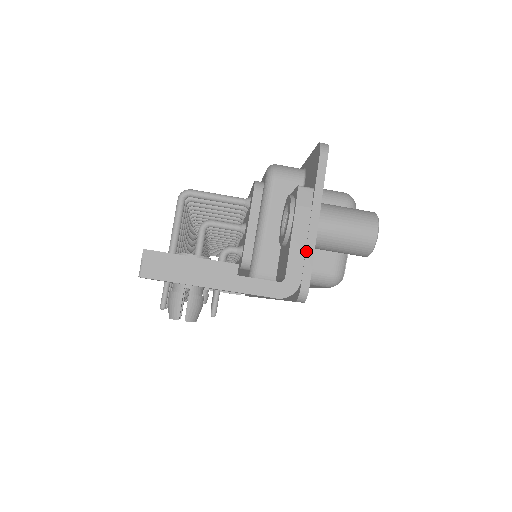
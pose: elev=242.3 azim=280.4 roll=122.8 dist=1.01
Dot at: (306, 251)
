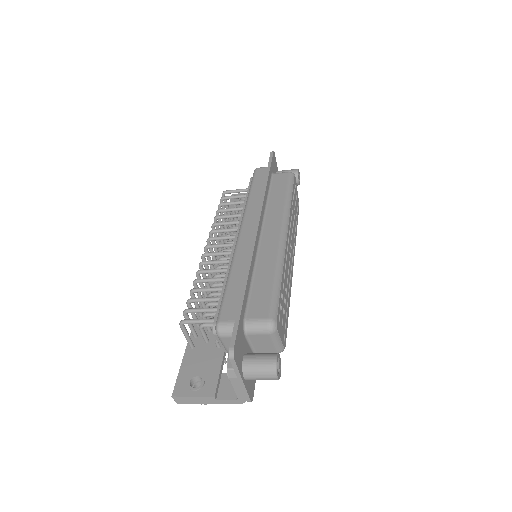
Dot at: (243, 391)
